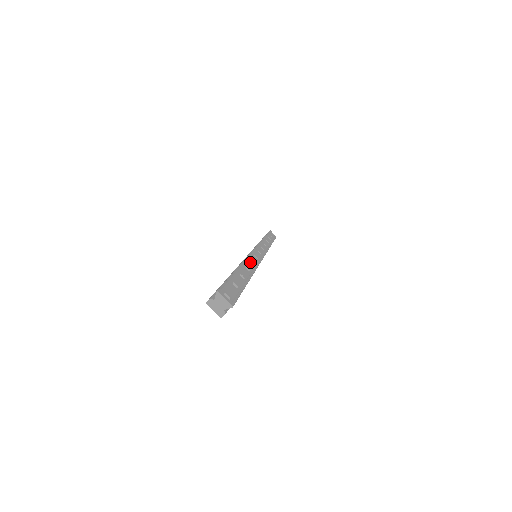
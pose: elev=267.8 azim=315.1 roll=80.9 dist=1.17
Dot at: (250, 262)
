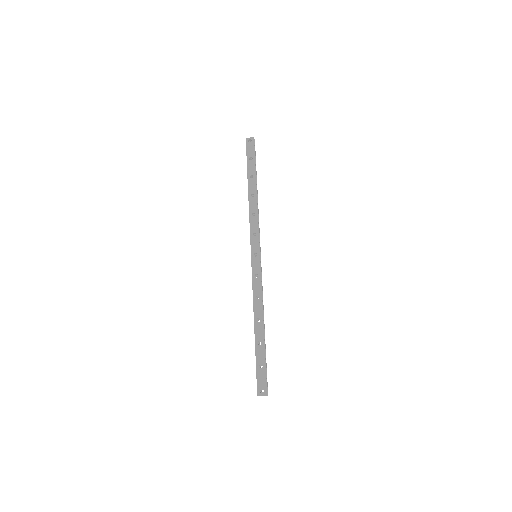
Dot at: (256, 301)
